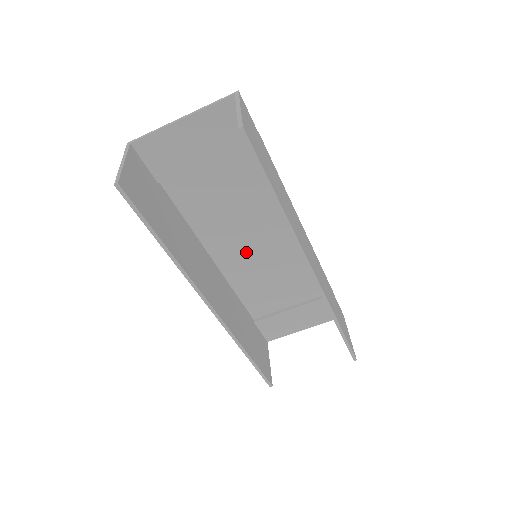
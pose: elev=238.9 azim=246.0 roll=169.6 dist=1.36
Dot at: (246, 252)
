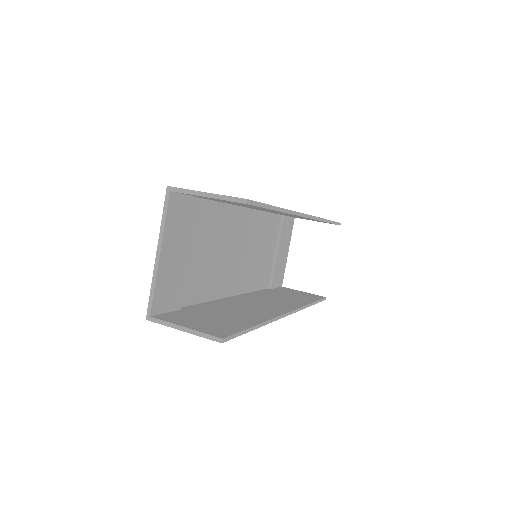
Dot at: (240, 264)
